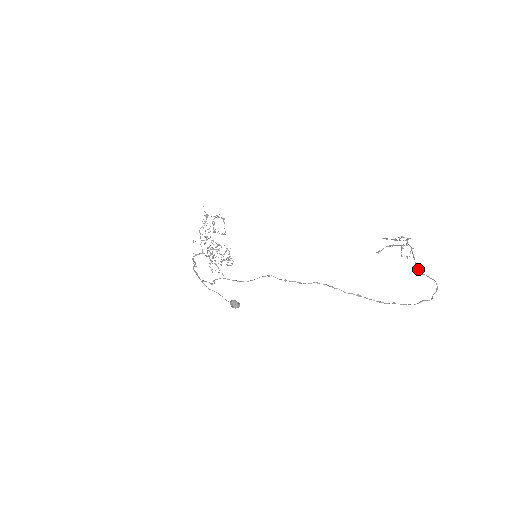
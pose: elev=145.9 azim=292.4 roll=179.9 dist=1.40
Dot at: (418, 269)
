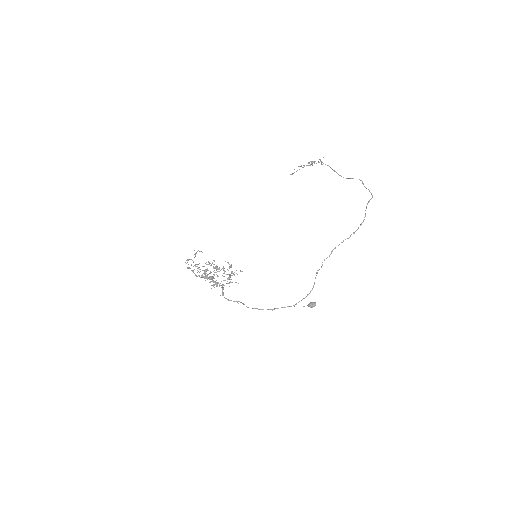
Dot at: occluded
